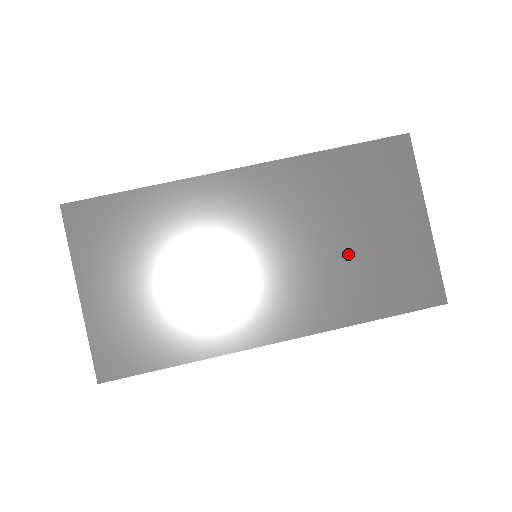
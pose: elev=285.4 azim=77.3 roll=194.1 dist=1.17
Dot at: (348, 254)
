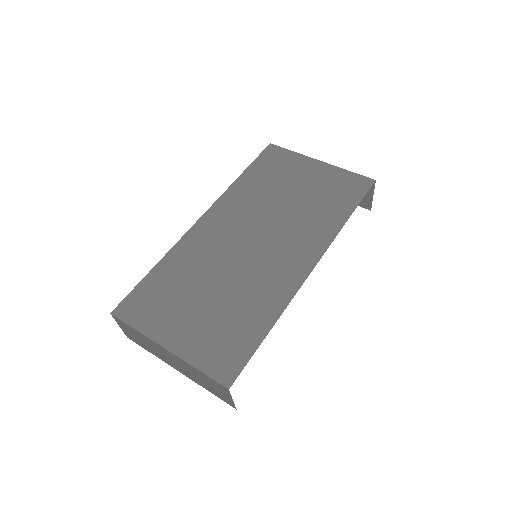
Dot at: (300, 203)
